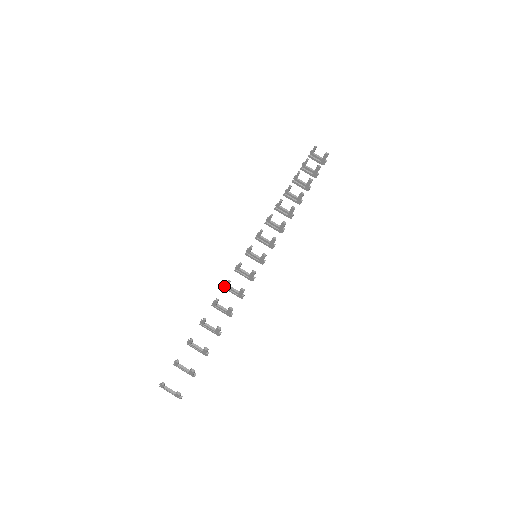
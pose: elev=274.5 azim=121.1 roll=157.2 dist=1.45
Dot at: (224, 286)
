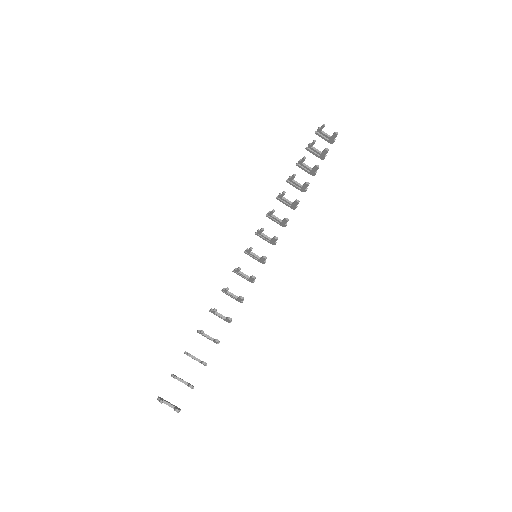
Dot at: (222, 290)
